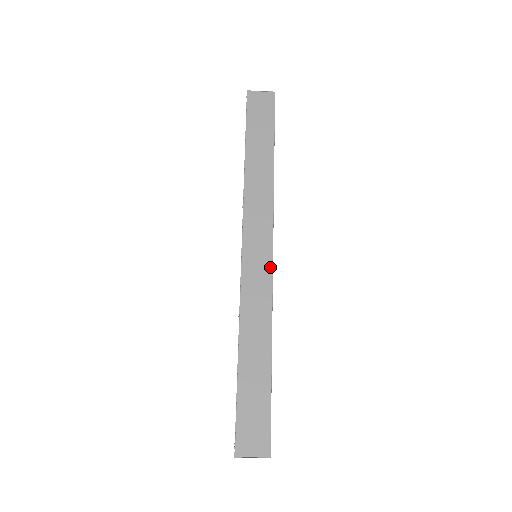
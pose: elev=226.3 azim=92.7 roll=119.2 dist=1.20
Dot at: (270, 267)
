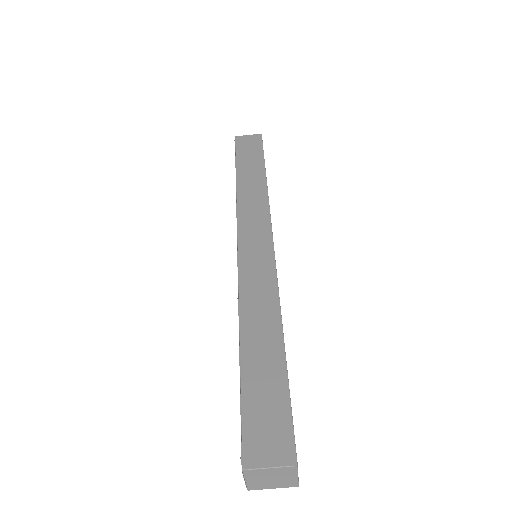
Dot at: (271, 254)
